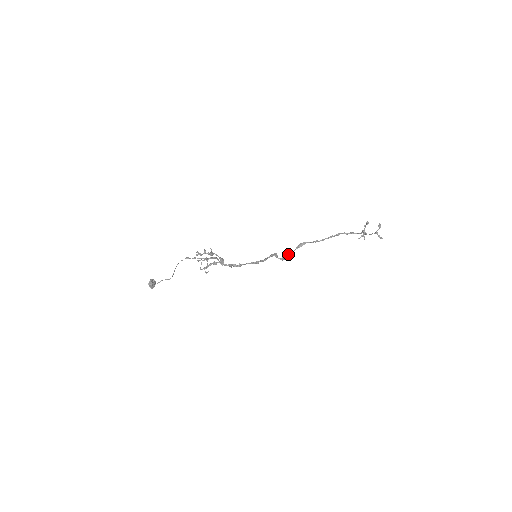
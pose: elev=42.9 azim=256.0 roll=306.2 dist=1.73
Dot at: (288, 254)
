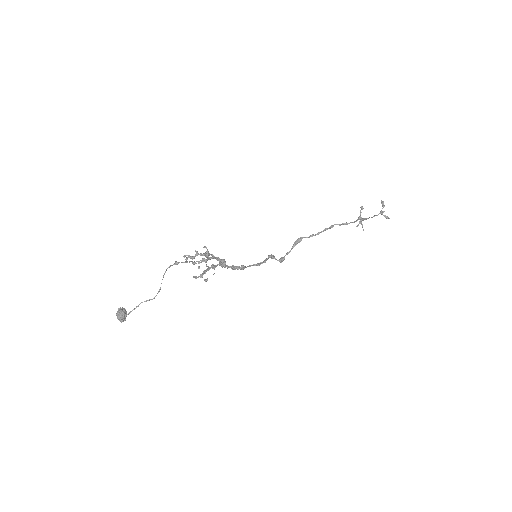
Dot at: occluded
